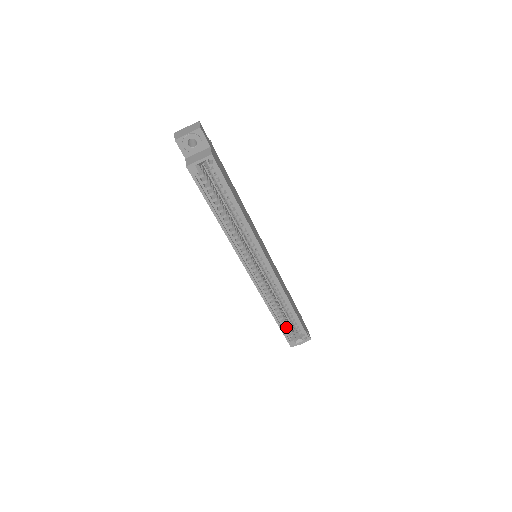
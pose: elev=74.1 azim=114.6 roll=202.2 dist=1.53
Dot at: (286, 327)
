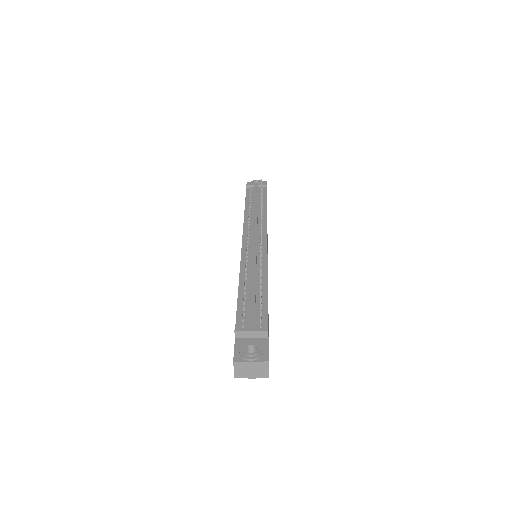
Dot at: occluded
